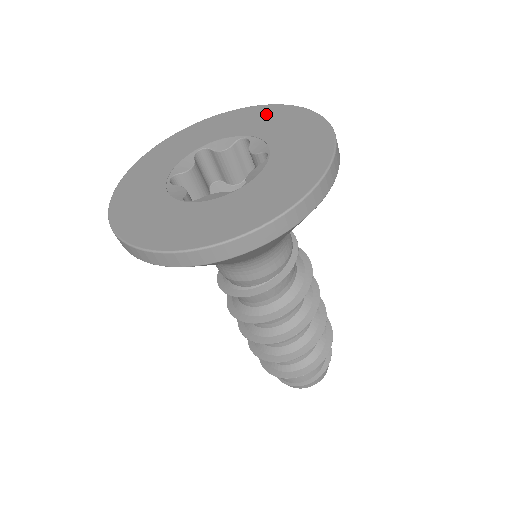
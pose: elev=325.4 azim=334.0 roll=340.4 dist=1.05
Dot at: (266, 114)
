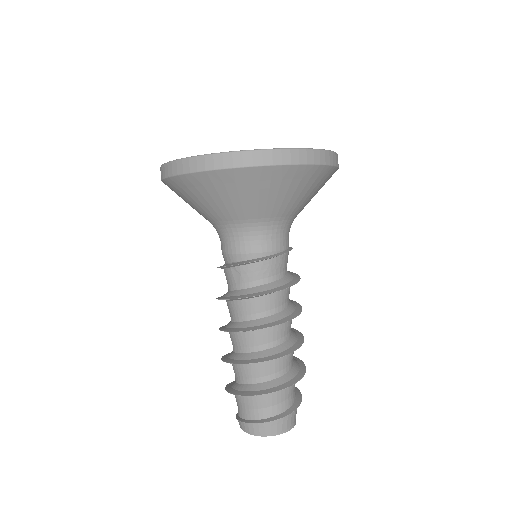
Dot at: occluded
